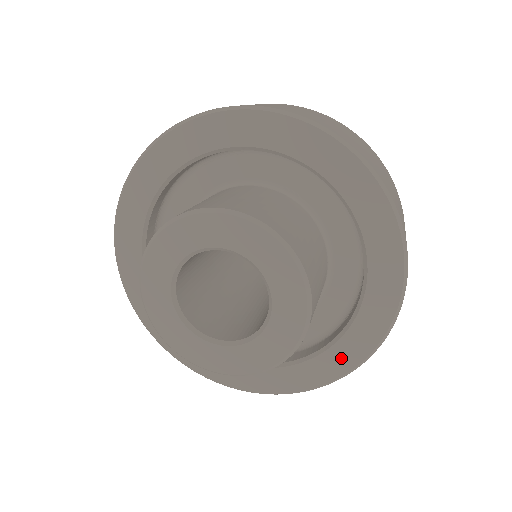
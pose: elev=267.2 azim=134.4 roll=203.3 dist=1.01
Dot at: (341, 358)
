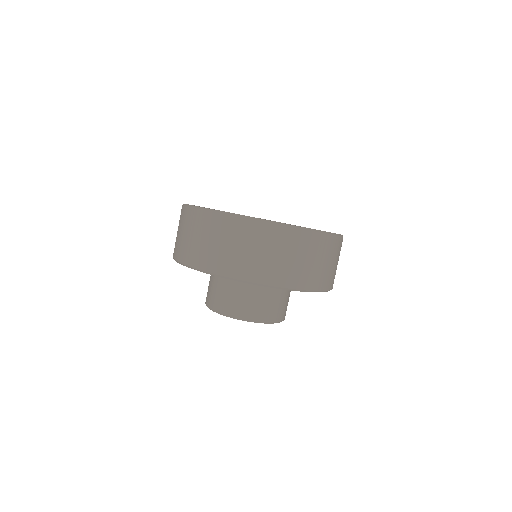
Dot at: occluded
